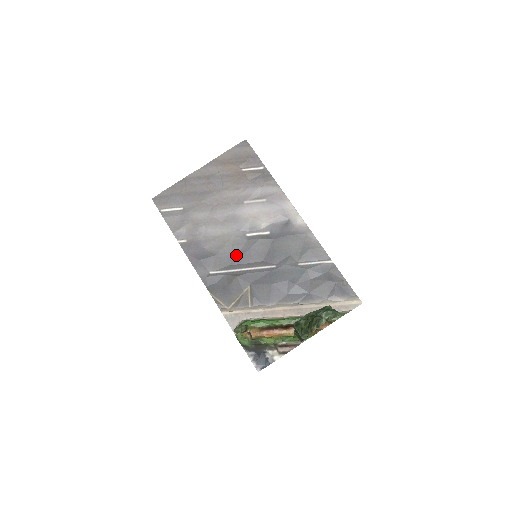
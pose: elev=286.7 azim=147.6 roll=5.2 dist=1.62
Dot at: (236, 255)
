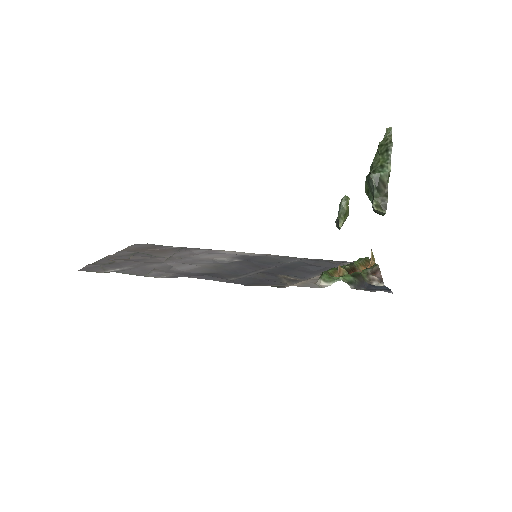
Dot at: (235, 270)
